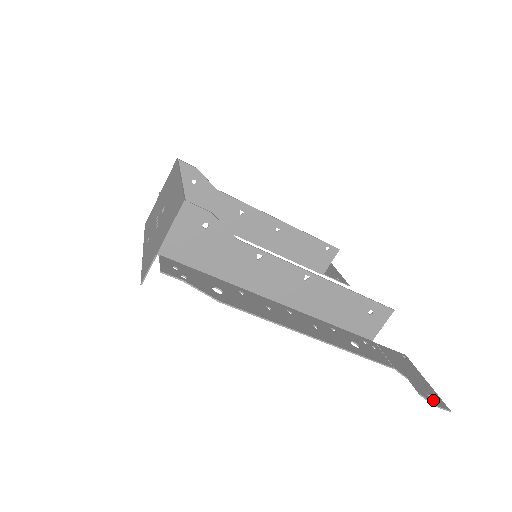
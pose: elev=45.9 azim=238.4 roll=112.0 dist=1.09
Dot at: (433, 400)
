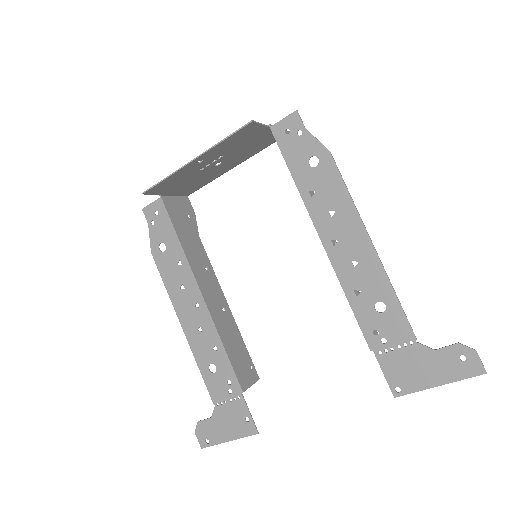
Dot at: (469, 357)
